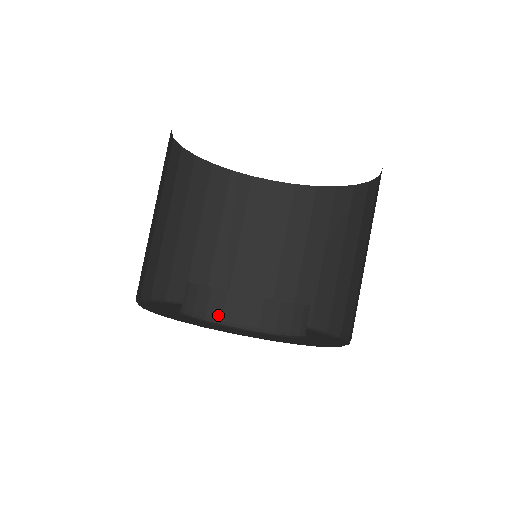
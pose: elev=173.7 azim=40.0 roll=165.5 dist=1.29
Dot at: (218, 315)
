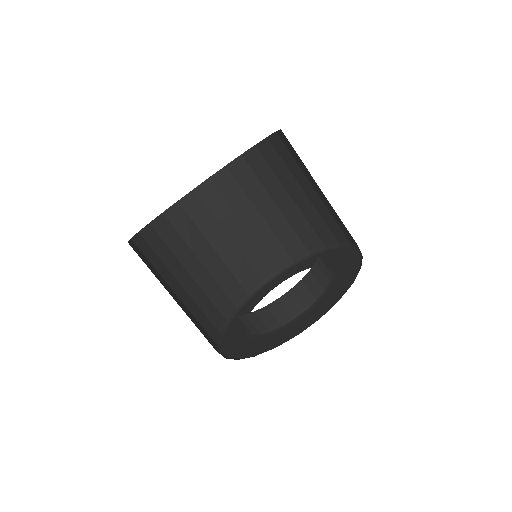
Dot at: occluded
